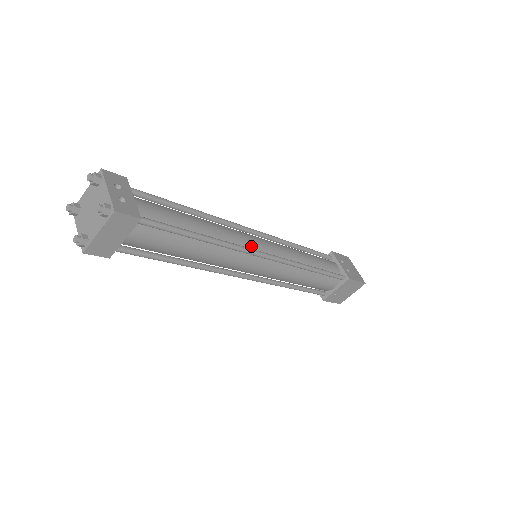
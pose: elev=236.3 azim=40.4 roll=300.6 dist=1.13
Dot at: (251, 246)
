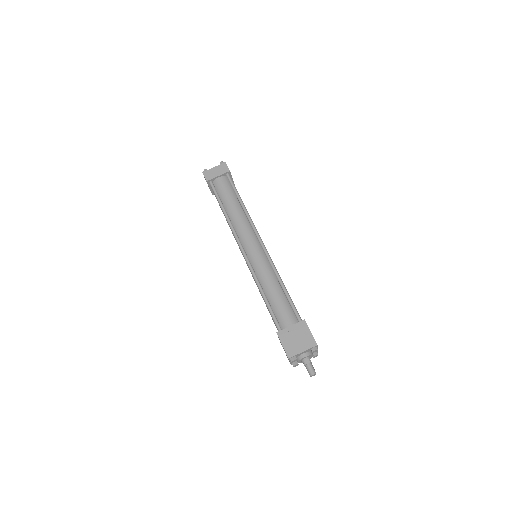
Dot at: occluded
